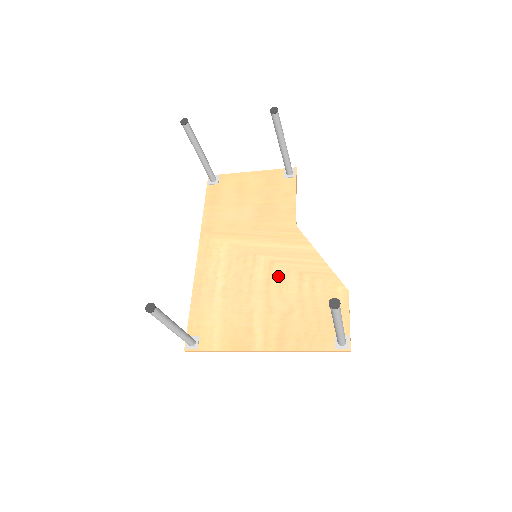
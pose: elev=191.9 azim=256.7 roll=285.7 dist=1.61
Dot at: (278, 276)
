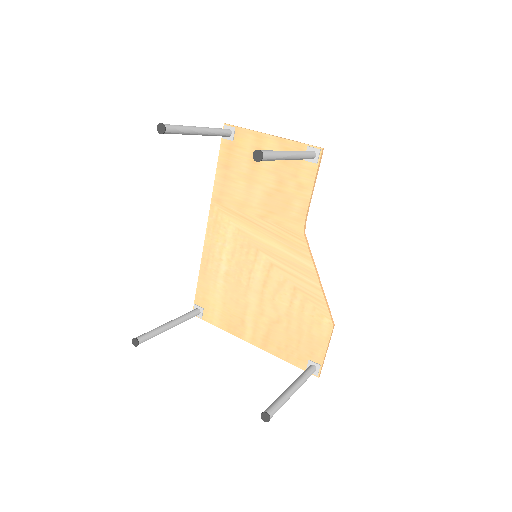
Dot at: (274, 282)
